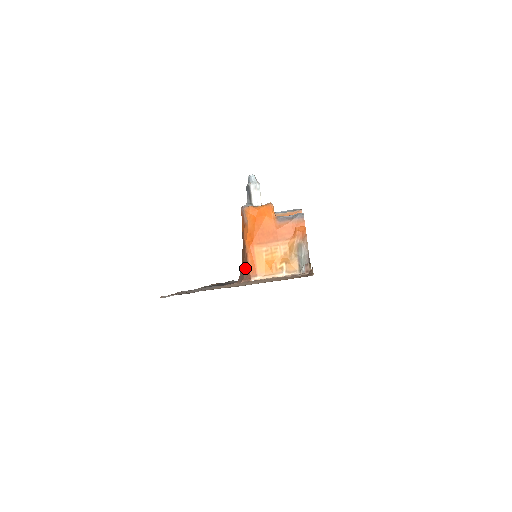
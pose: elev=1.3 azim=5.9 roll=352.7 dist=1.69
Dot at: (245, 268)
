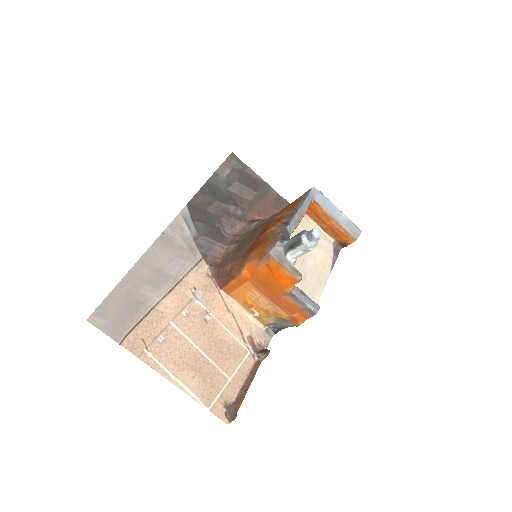
Dot at: (224, 279)
